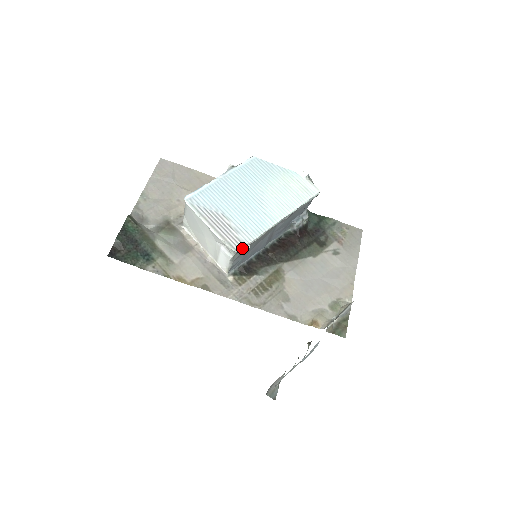
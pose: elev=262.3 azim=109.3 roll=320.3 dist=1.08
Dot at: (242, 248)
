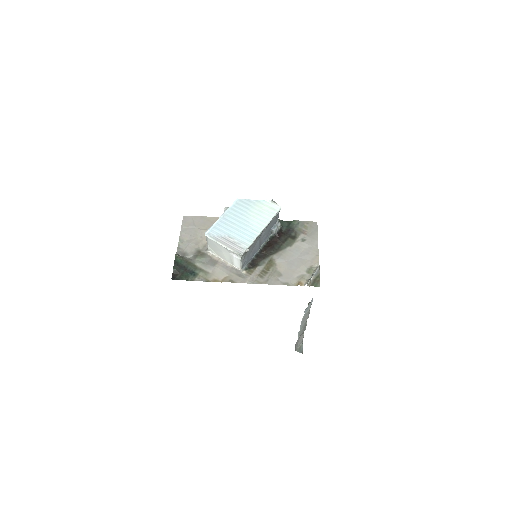
Dot at: (244, 252)
